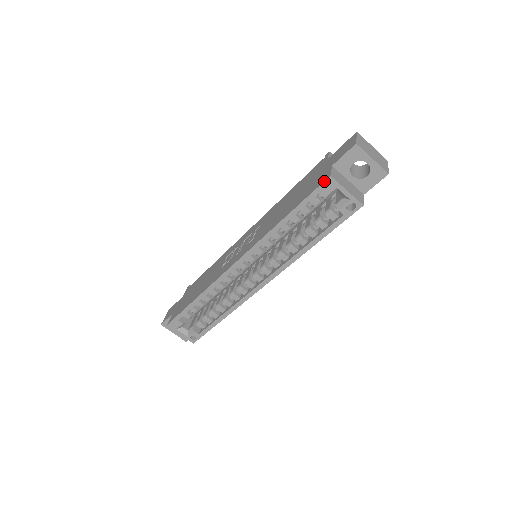
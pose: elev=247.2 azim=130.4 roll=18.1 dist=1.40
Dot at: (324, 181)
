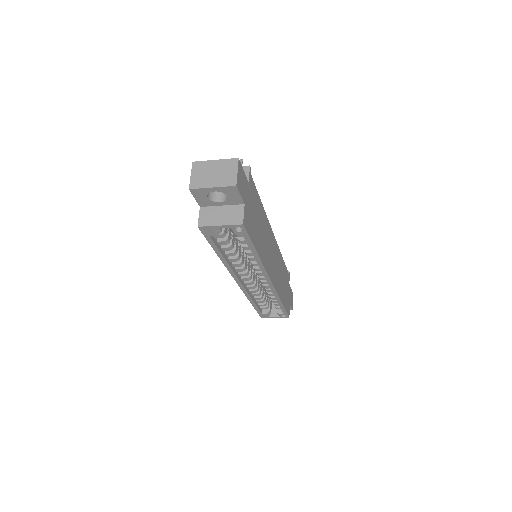
Dot at: occluded
